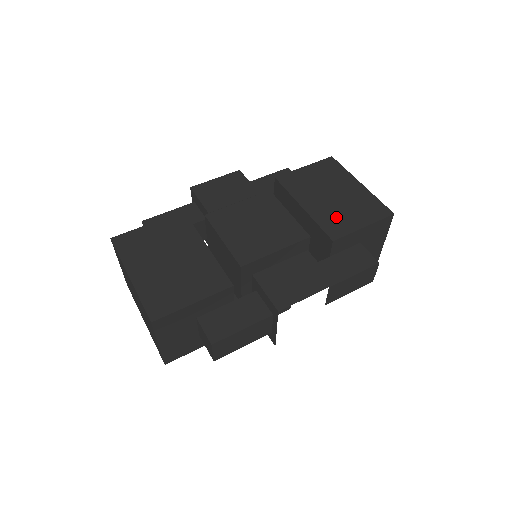
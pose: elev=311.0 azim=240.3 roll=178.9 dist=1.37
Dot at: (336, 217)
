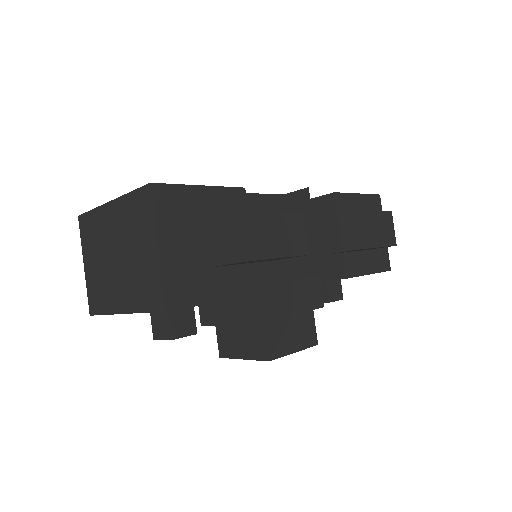
Dot at: occluded
